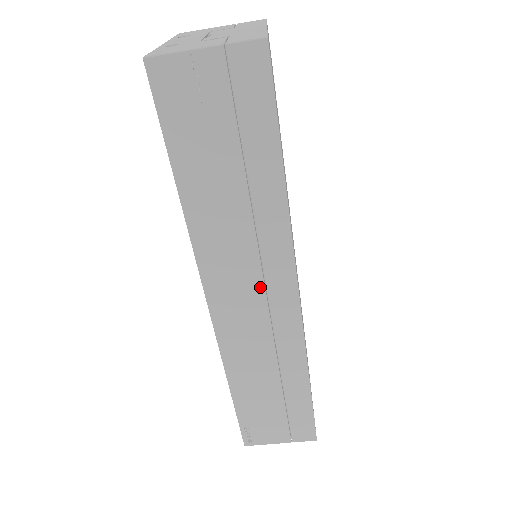
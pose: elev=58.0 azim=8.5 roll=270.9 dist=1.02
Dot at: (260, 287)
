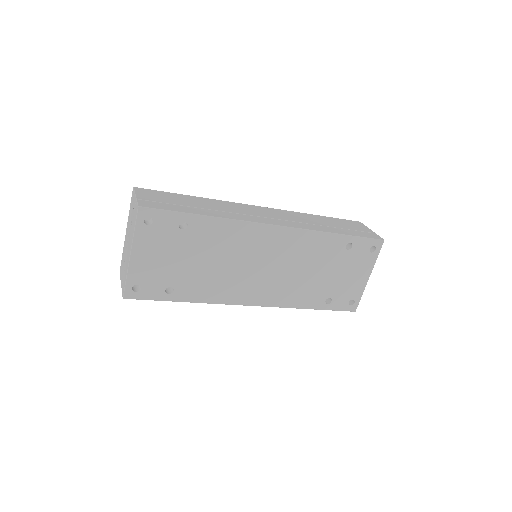
Dot at: occluded
